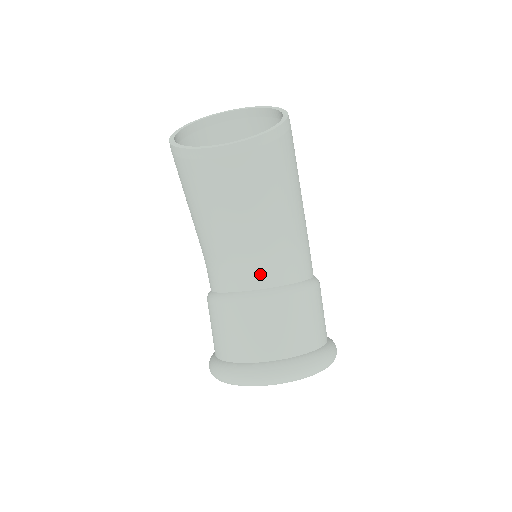
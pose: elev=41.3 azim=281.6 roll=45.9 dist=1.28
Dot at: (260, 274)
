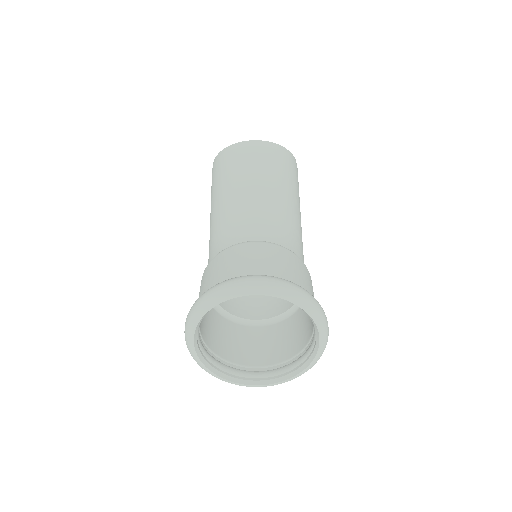
Dot at: (262, 232)
